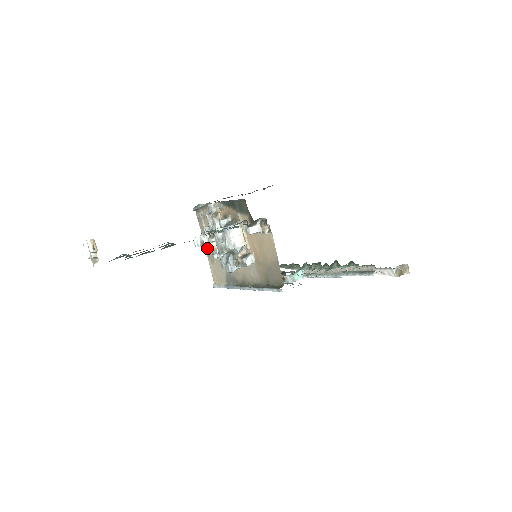
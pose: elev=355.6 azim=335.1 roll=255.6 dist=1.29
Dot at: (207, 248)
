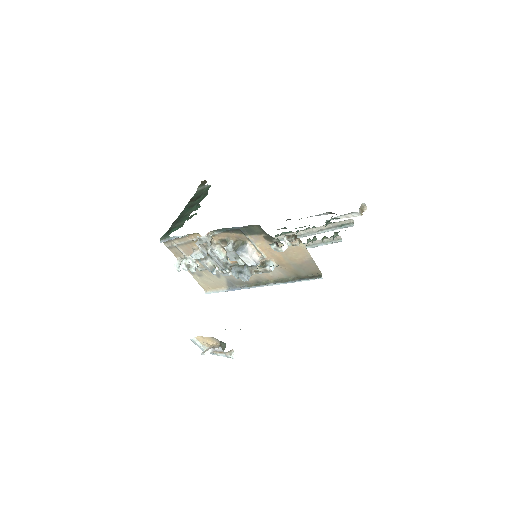
Dot at: (196, 268)
